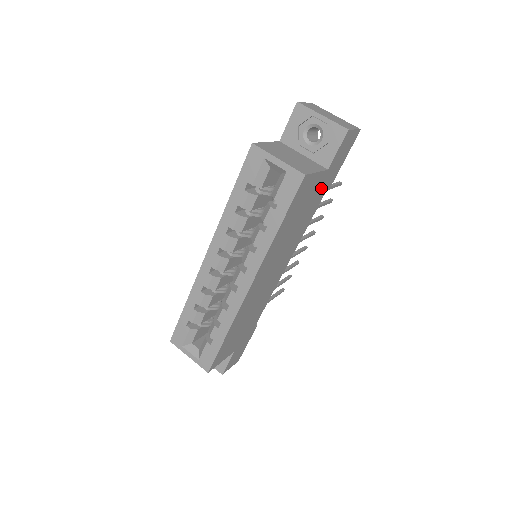
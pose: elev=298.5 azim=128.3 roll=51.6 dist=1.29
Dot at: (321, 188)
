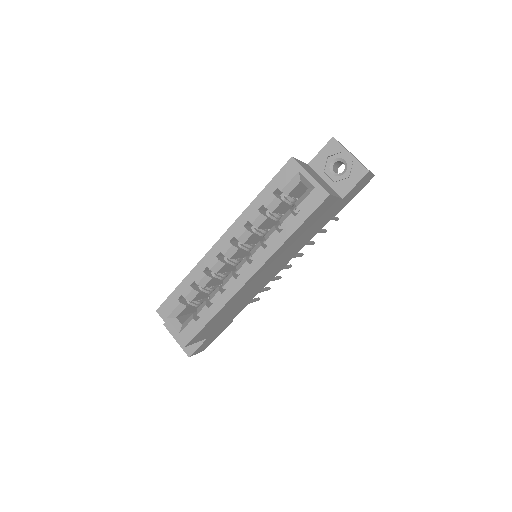
Dot at: (331, 213)
